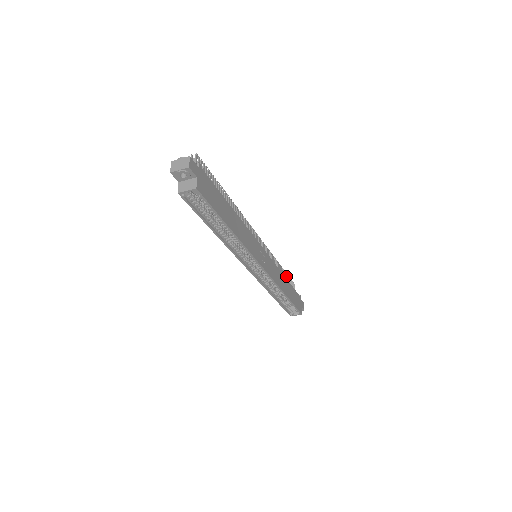
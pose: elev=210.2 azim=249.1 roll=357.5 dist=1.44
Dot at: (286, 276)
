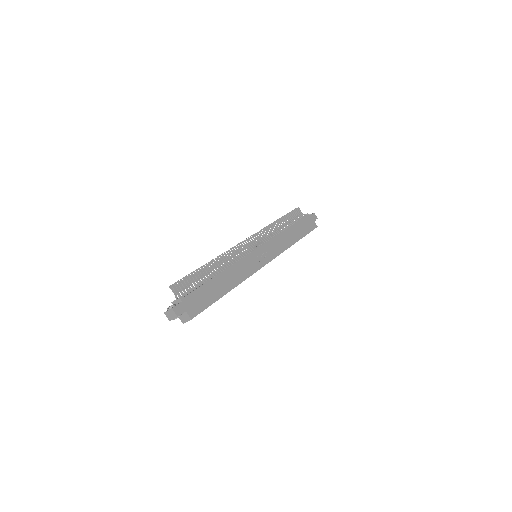
Dot at: (287, 217)
